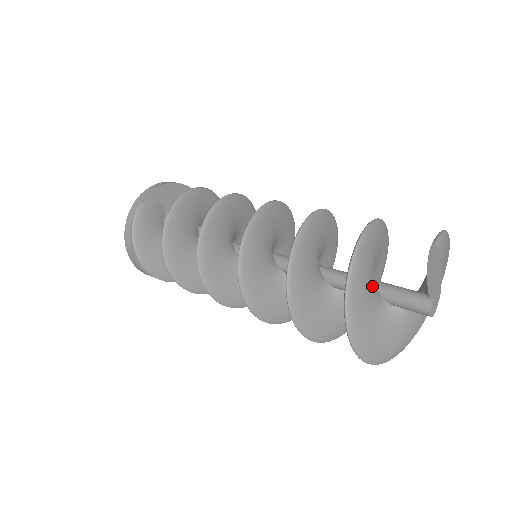
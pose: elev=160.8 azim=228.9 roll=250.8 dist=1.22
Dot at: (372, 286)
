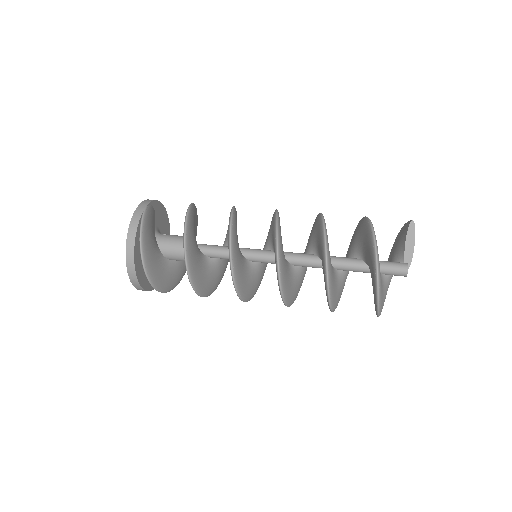
Dot at: occluded
